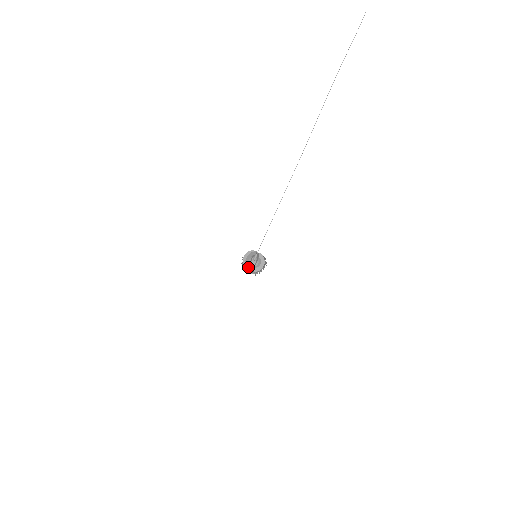
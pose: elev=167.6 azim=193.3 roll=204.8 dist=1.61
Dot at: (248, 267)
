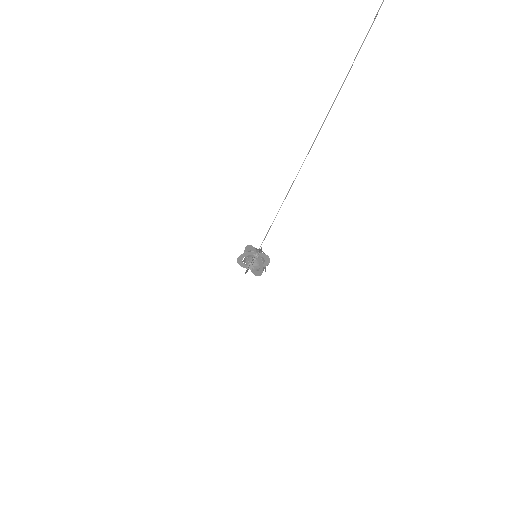
Dot at: (246, 266)
